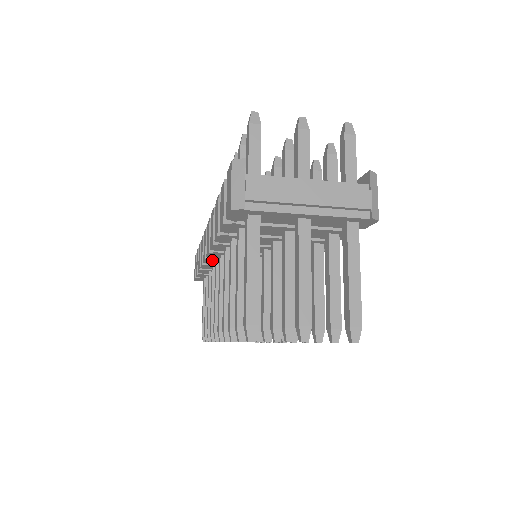
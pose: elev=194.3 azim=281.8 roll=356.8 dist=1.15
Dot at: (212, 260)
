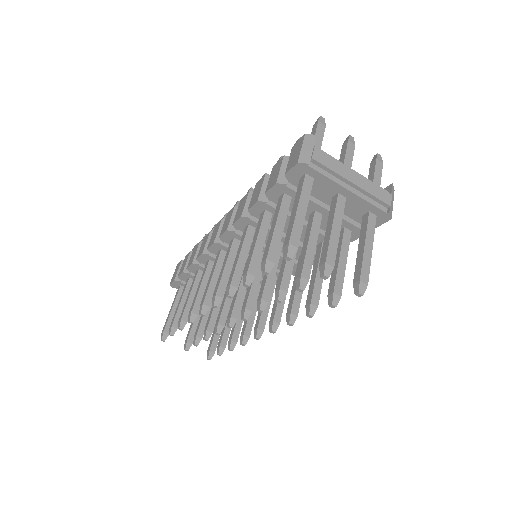
Dot at: (218, 246)
